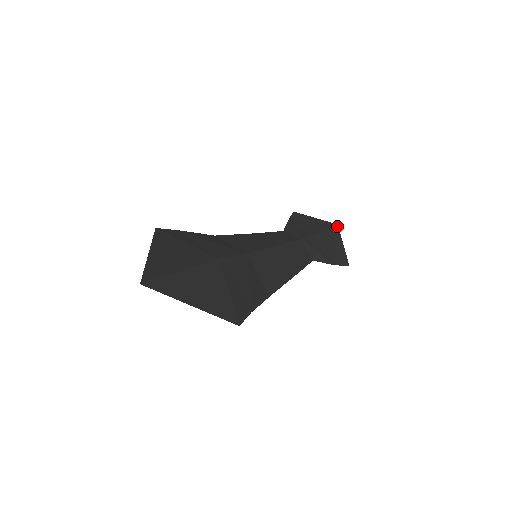
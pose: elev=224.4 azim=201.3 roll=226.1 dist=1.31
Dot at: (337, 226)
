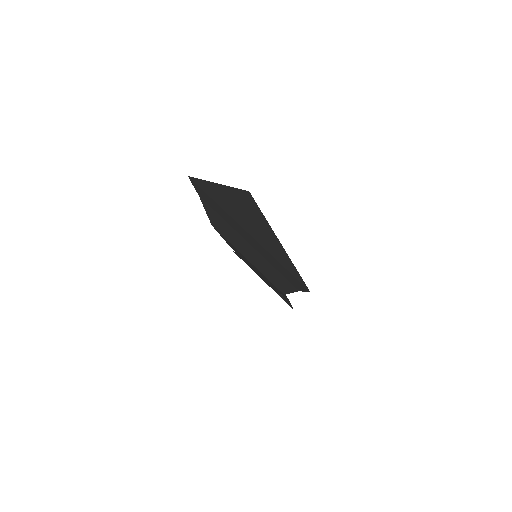
Dot at: occluded
